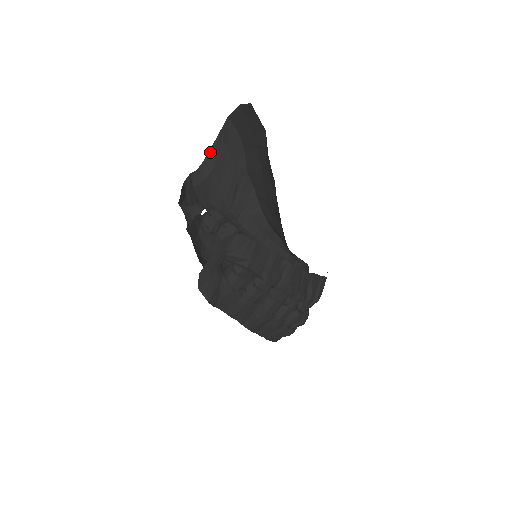
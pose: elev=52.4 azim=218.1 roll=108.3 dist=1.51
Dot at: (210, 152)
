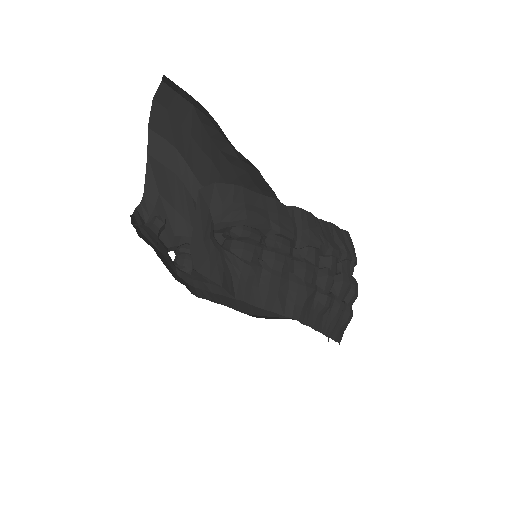
Dot at: (147, 176)
